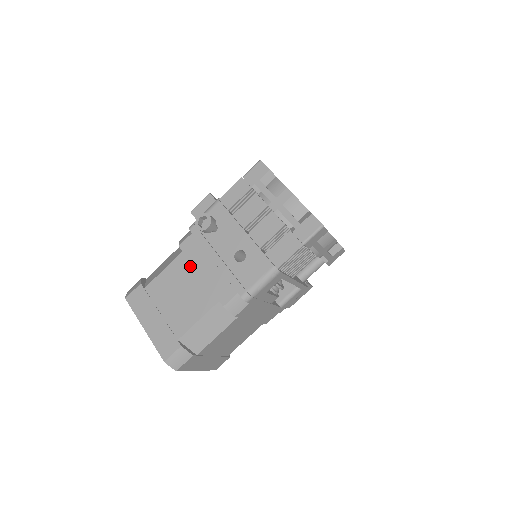
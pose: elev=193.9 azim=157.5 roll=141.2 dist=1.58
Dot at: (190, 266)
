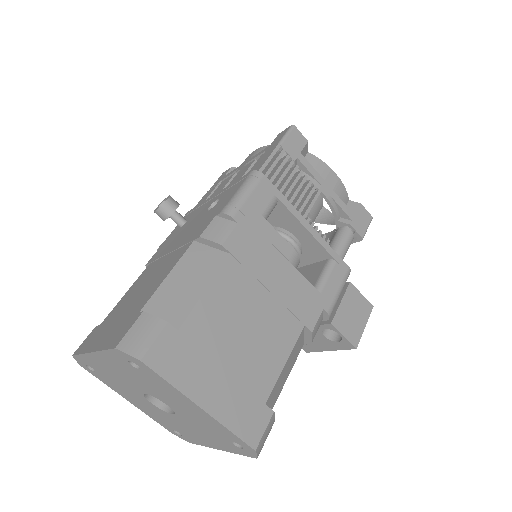
Dot at: (158, 261)
